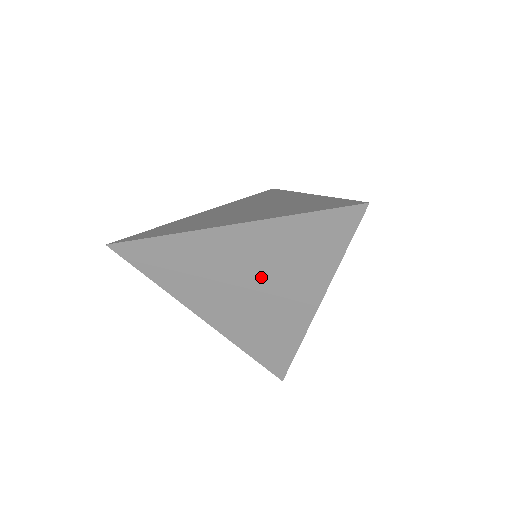
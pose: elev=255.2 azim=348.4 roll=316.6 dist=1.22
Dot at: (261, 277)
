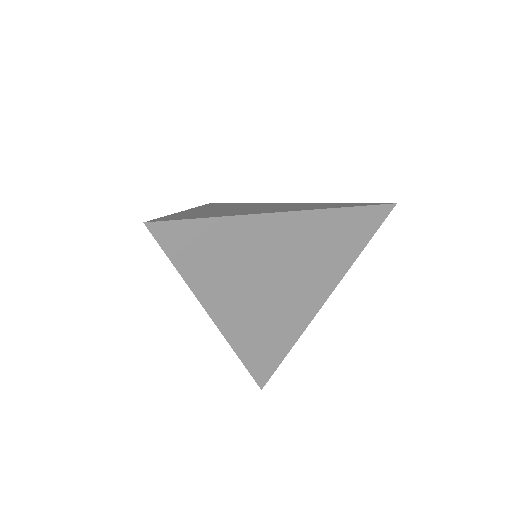
Dot at: (292, 270)
